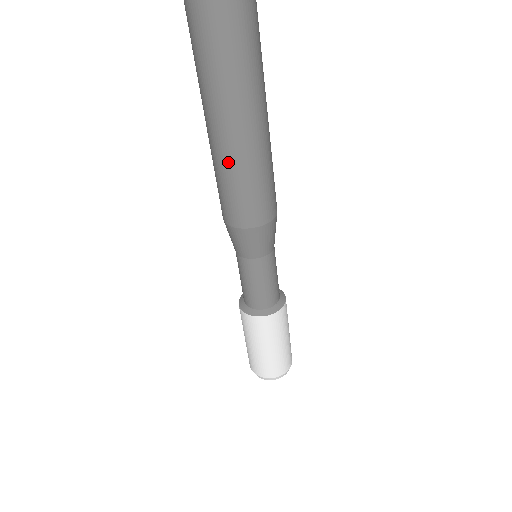
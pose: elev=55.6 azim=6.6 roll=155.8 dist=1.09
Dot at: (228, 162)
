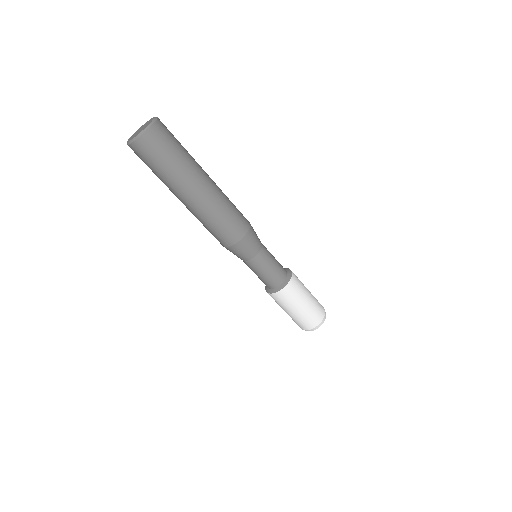
Dot at: (214, 205)
